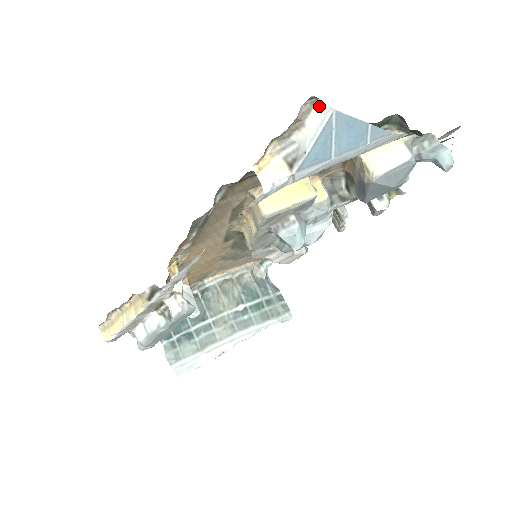
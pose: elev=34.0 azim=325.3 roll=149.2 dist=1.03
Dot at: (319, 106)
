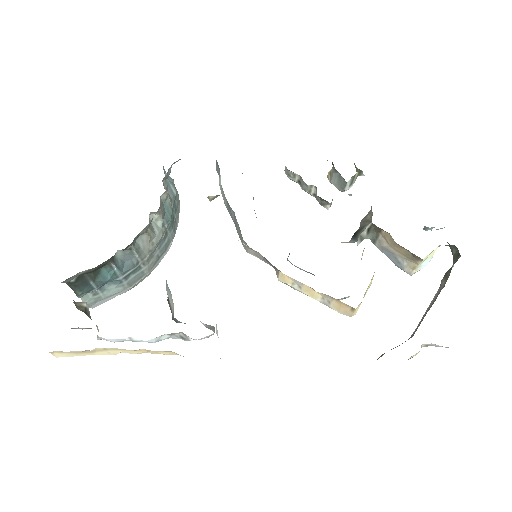
Dot at: occluded
